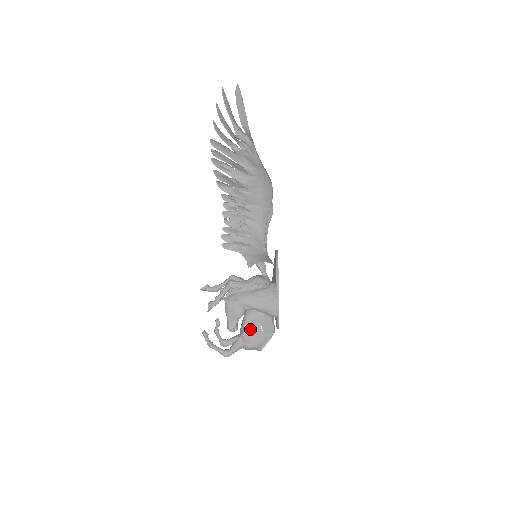
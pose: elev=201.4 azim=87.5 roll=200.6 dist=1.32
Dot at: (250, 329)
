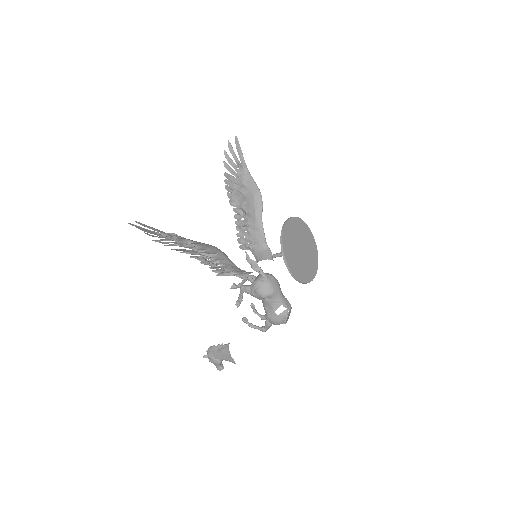
Dot at: (269, 316)
